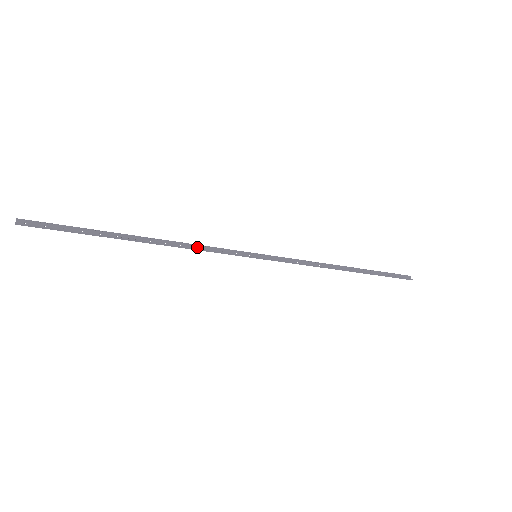
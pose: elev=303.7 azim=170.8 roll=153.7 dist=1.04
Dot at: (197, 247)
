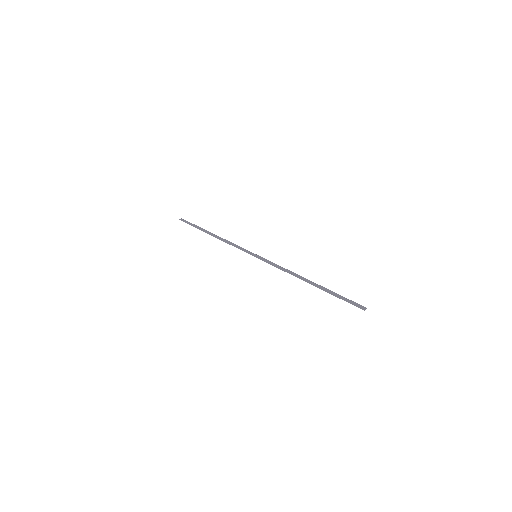
Dot at: (231, 244)
